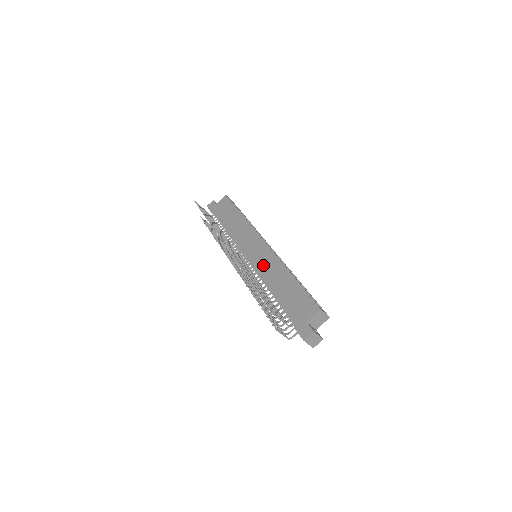
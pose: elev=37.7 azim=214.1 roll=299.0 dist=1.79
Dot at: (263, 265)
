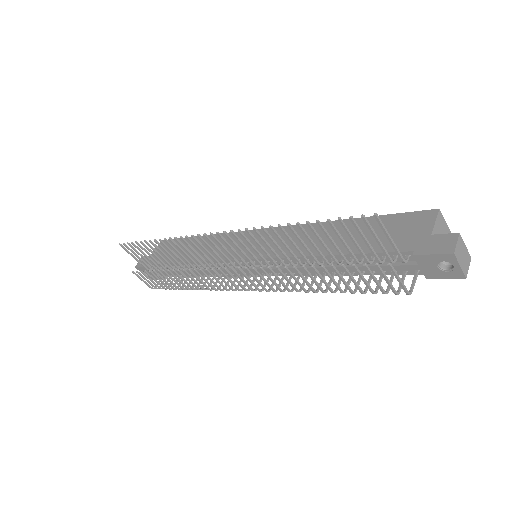
Dot at: (281, 245)
